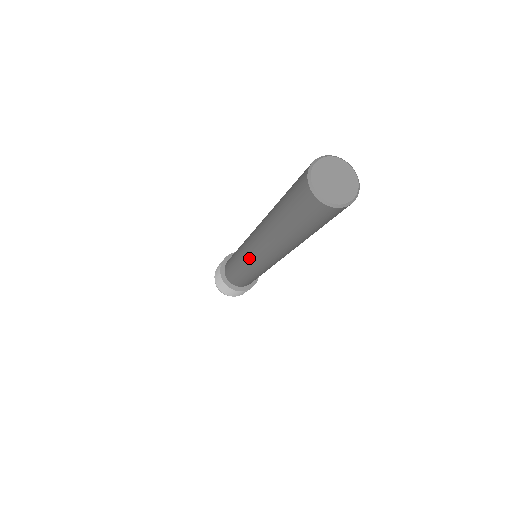
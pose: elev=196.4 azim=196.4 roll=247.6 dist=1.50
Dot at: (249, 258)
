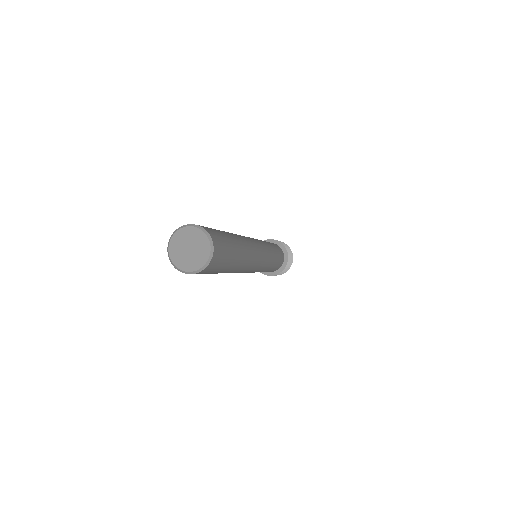
Dot at: occluded
